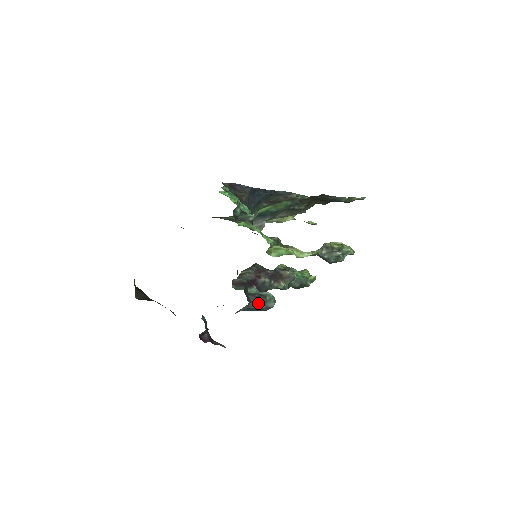
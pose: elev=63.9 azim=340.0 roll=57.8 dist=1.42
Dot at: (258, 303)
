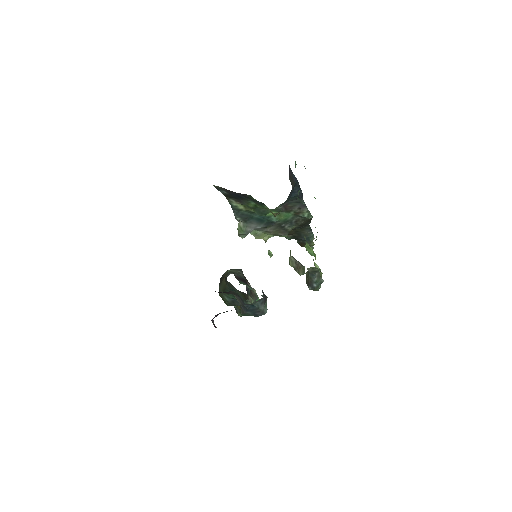
Dot at: (263, 302)
